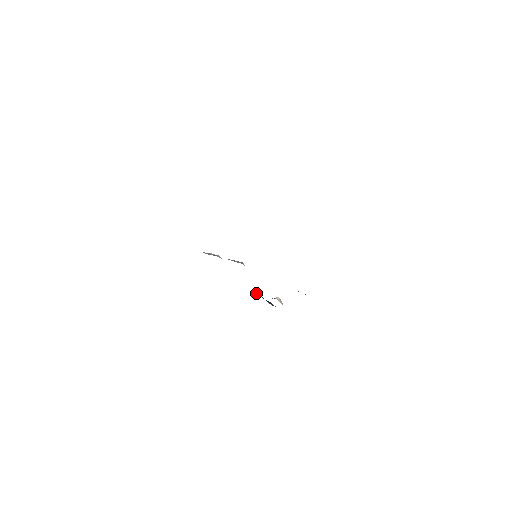
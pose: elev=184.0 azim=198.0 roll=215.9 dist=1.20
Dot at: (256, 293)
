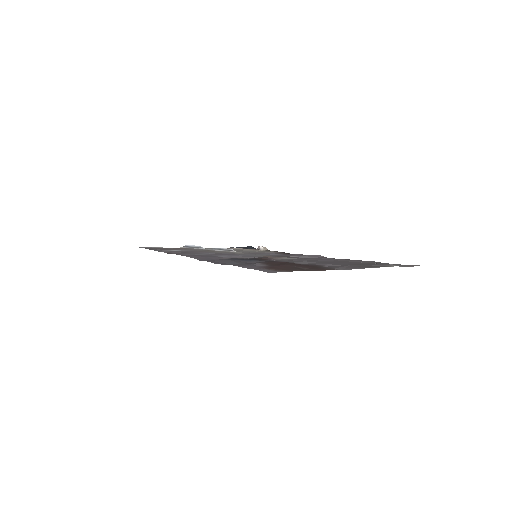
Dot at: (236, 247)
